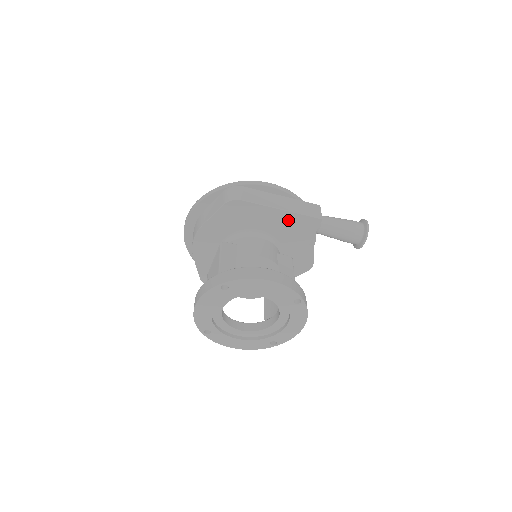
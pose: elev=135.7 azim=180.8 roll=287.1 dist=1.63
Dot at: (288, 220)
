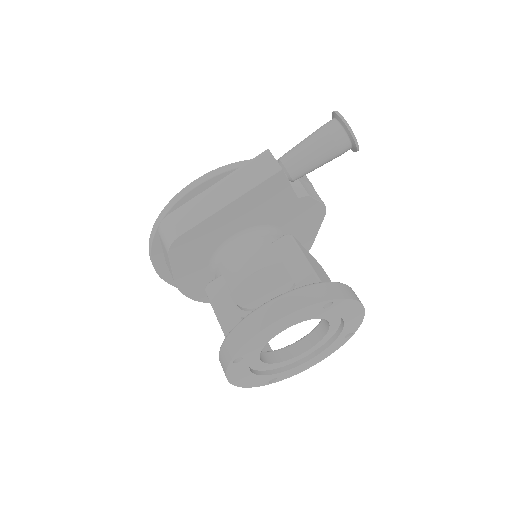
Dot at: (247, 204)
